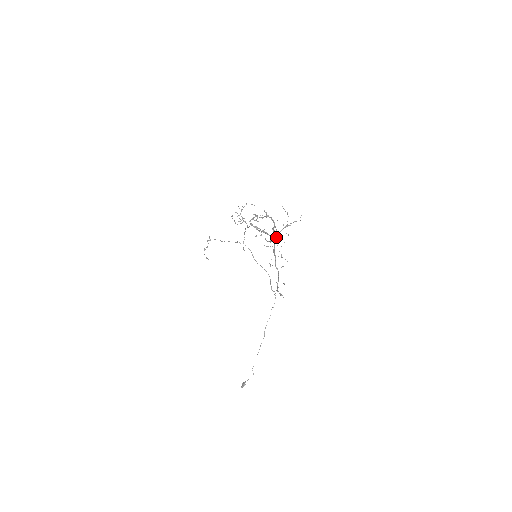
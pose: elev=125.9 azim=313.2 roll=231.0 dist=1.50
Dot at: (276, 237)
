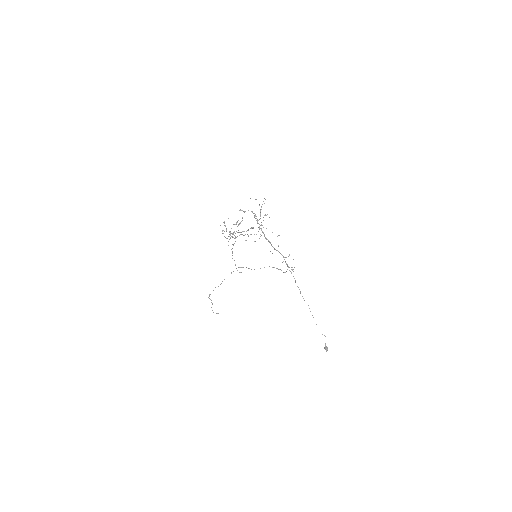
Dot at: (260, 225)
